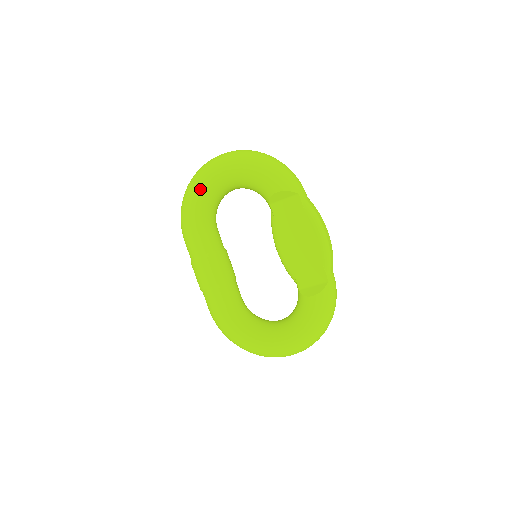
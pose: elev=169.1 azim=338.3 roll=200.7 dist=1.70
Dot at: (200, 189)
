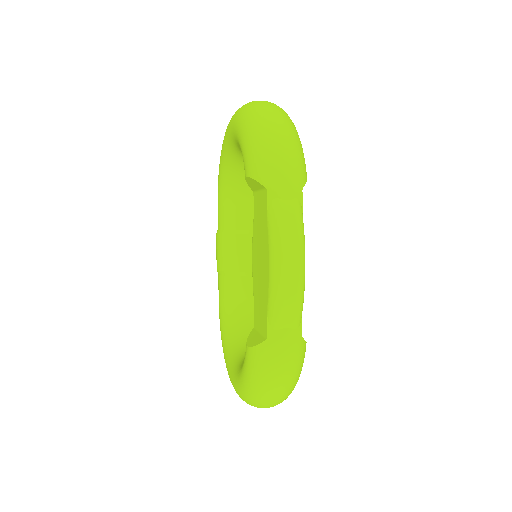
Dot at: (223, 146)
